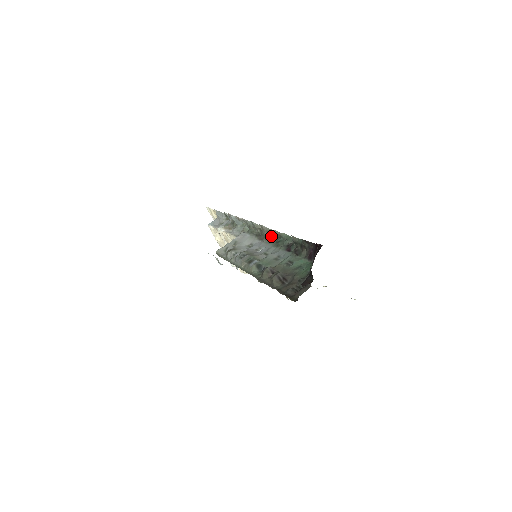
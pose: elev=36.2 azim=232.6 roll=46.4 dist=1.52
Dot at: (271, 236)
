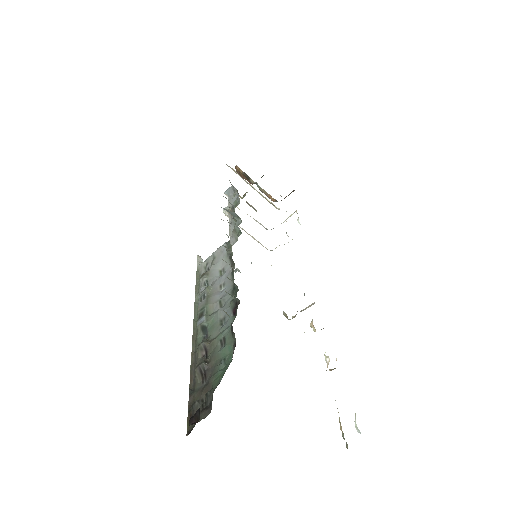
Dot at: (233, 272)
